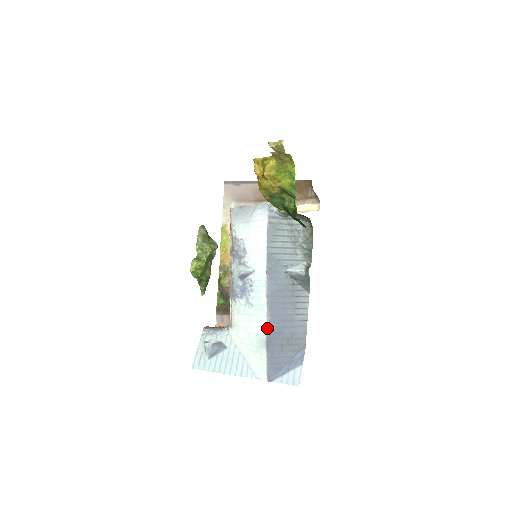
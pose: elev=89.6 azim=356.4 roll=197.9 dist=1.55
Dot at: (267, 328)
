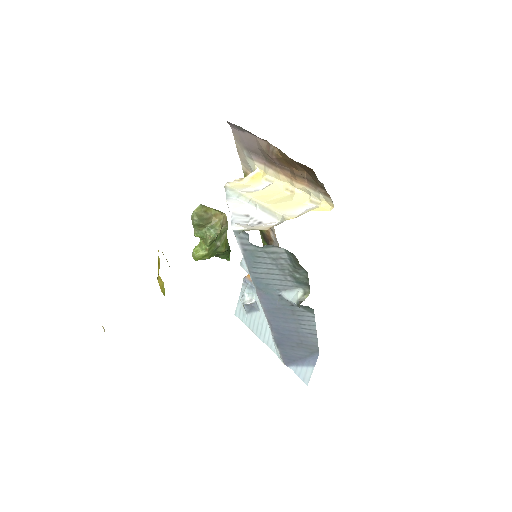
Dot at: (272, 333)
